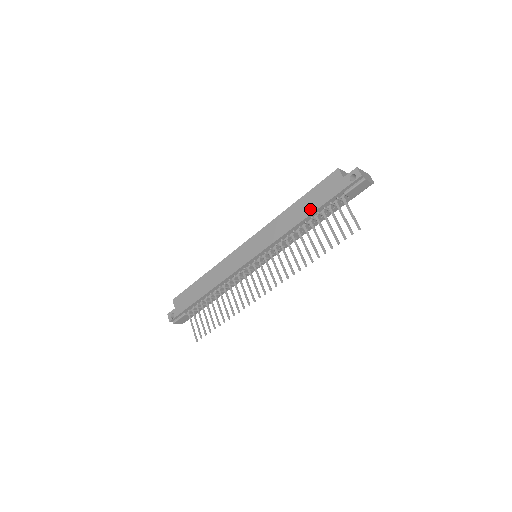
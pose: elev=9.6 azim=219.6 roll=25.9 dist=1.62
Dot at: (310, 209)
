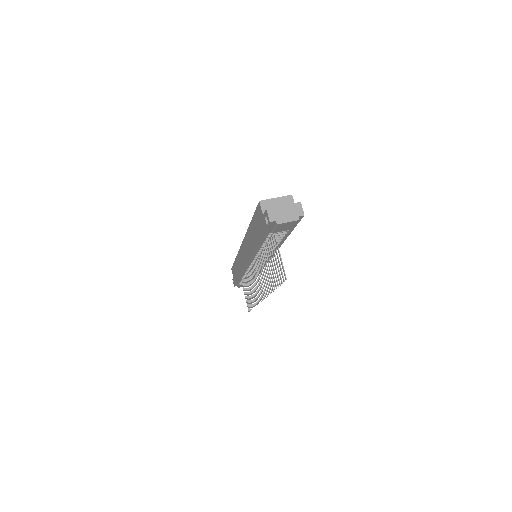
Dot at: (256, 238)
